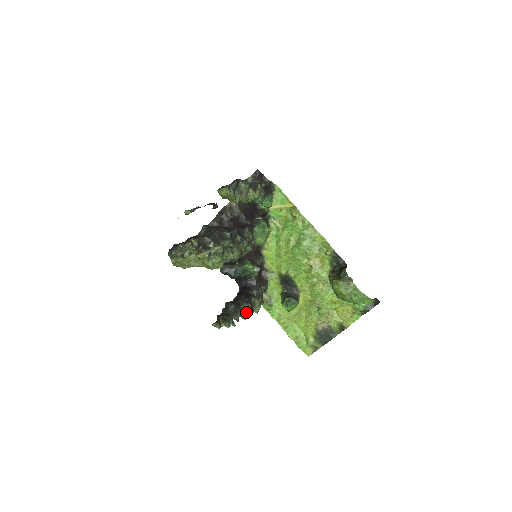
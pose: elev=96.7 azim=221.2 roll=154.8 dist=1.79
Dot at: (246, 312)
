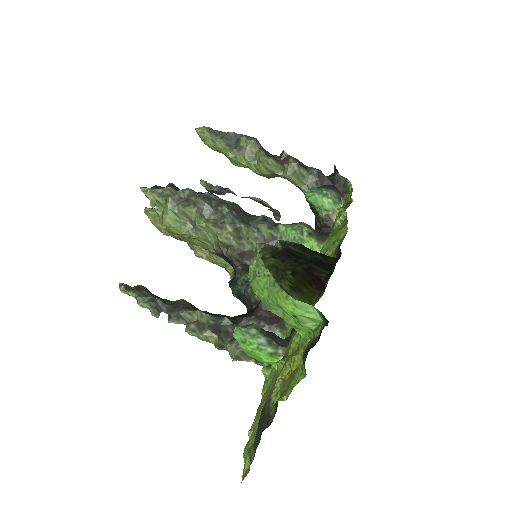
Dot at: (200, 328)
